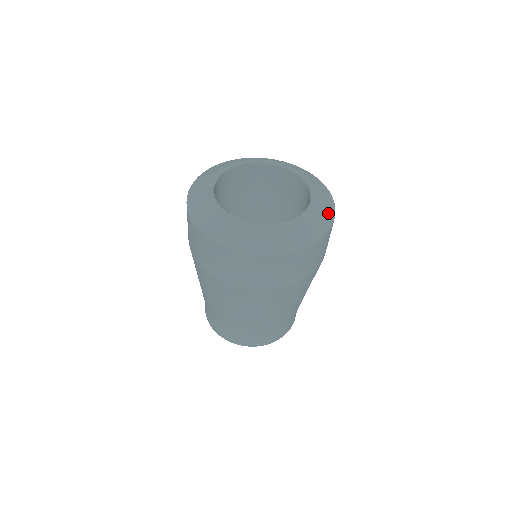
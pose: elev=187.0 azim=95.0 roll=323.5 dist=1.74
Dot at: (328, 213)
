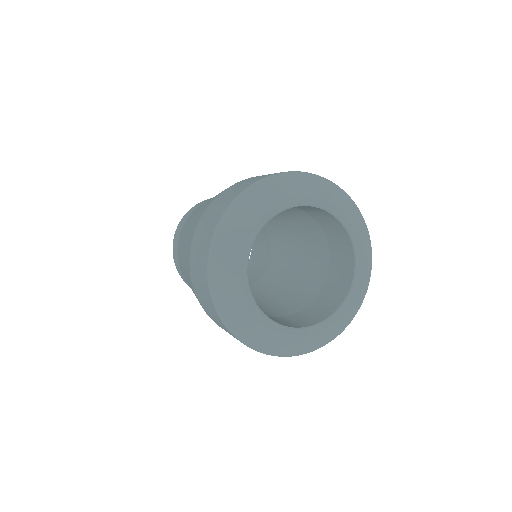
Dot at: (368, 269)
